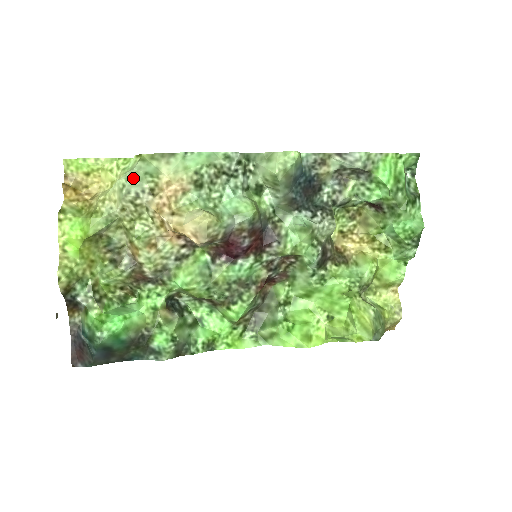
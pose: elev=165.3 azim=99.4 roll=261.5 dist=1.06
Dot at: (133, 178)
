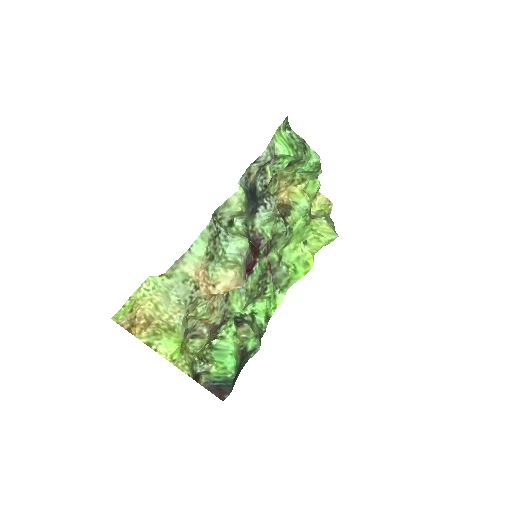
Dot at: (180, 292)
